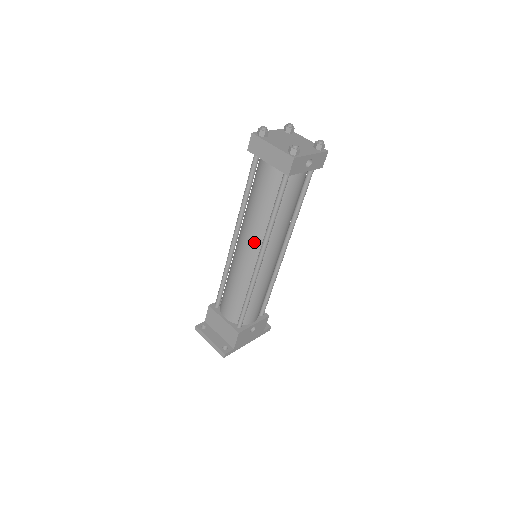
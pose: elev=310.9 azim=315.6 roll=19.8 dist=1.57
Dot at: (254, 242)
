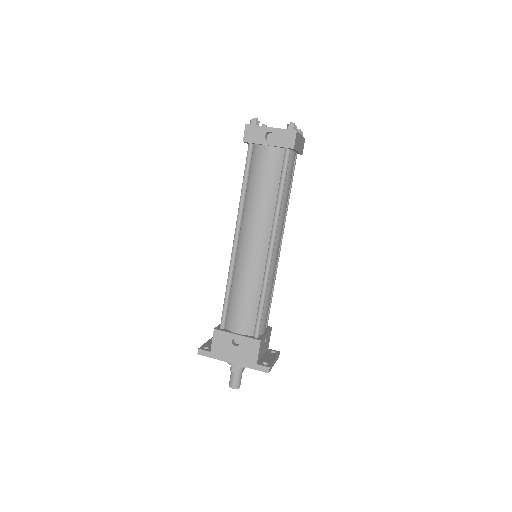
Dot at: occluded
